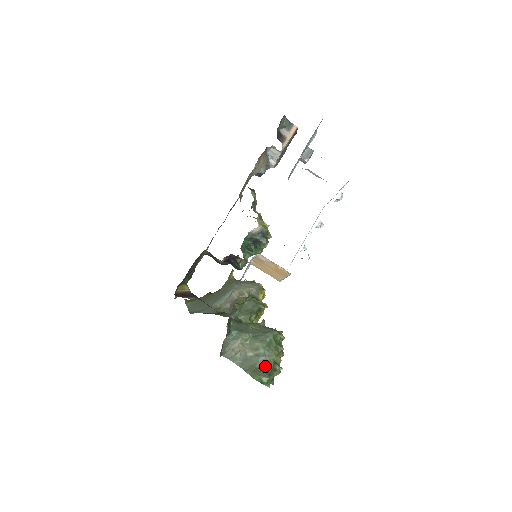
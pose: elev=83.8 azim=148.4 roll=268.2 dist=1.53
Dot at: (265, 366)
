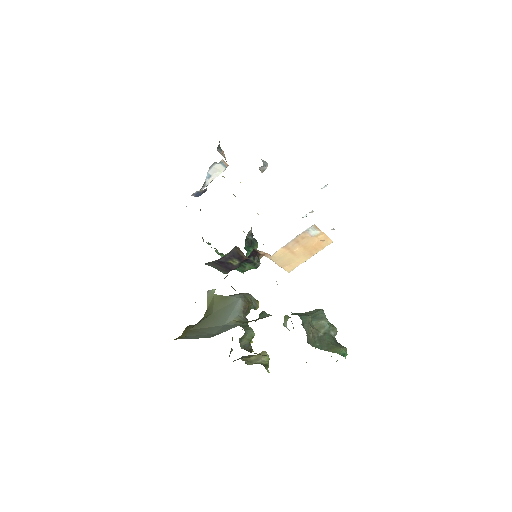
Dot at: (335, 341)
